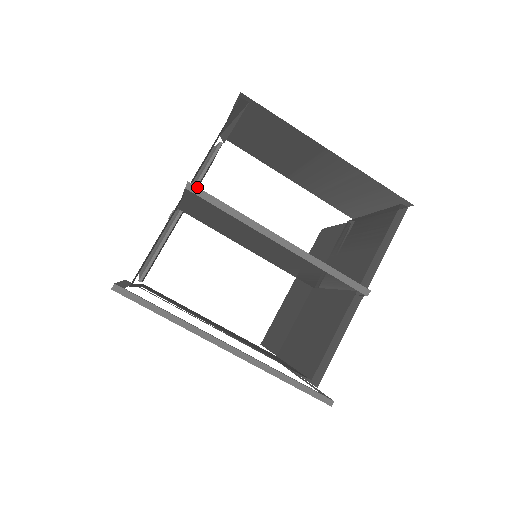
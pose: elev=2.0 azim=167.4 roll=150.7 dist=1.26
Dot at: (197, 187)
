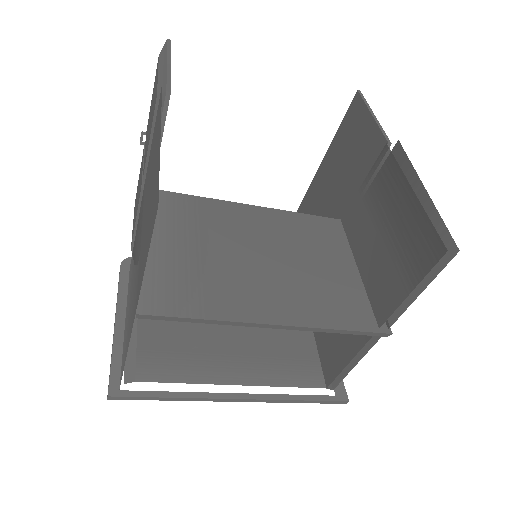
Dot at: (150, 315)
